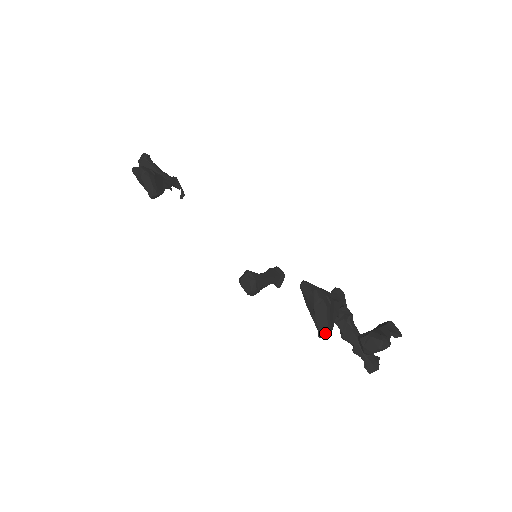
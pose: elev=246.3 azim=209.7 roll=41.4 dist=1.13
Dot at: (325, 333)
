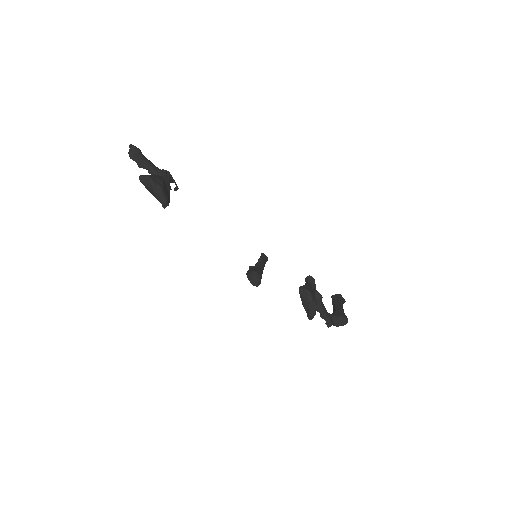
Dot at: occluded
